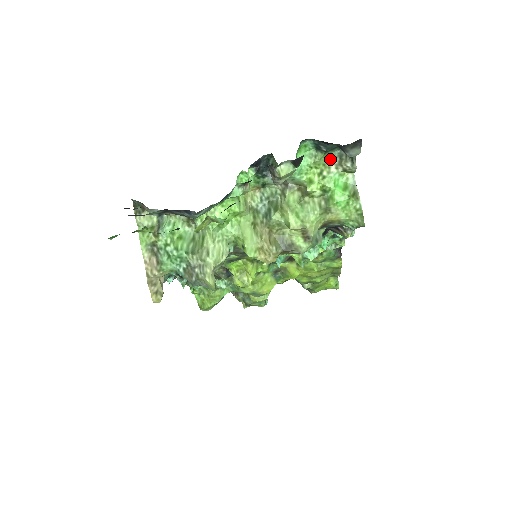
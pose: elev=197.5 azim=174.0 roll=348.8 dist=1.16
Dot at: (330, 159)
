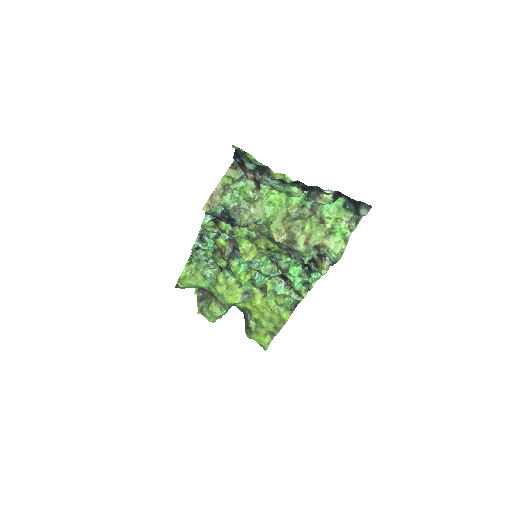
Dot at: (346, 216)
